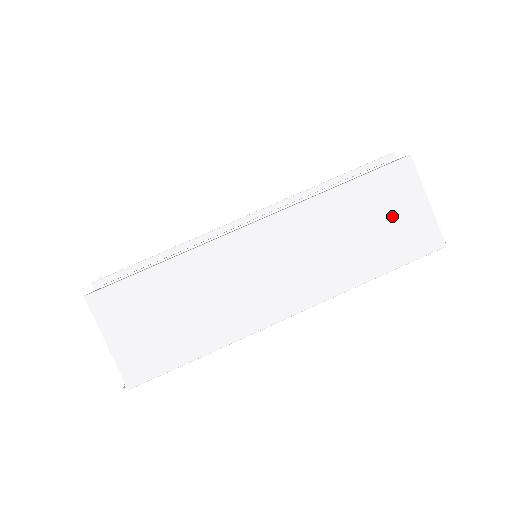
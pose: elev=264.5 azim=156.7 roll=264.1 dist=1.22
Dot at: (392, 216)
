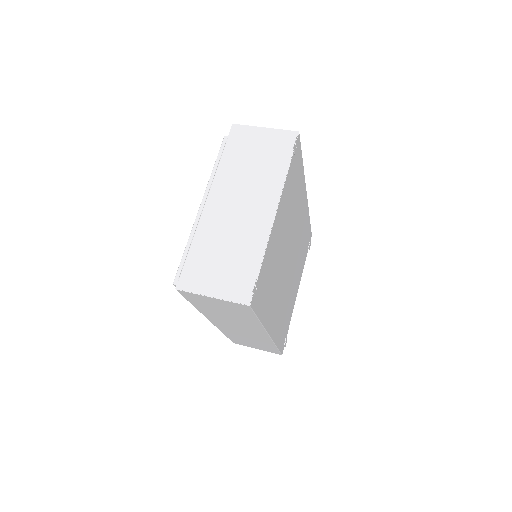
Dot at: occluded
